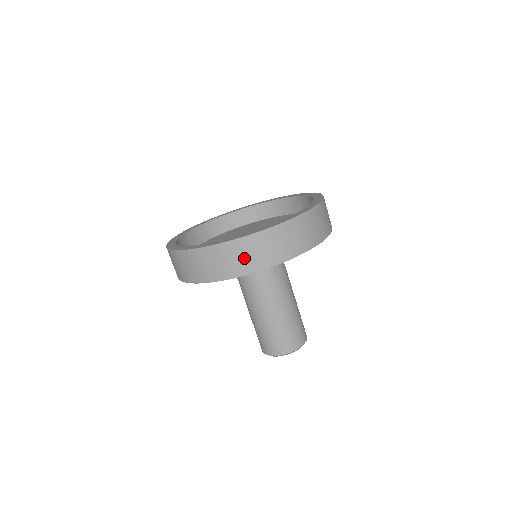
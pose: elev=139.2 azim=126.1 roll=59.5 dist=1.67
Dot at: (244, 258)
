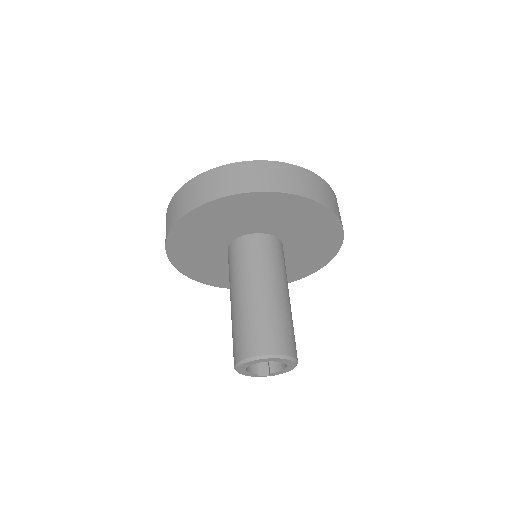
Dot at: (203, 189)
